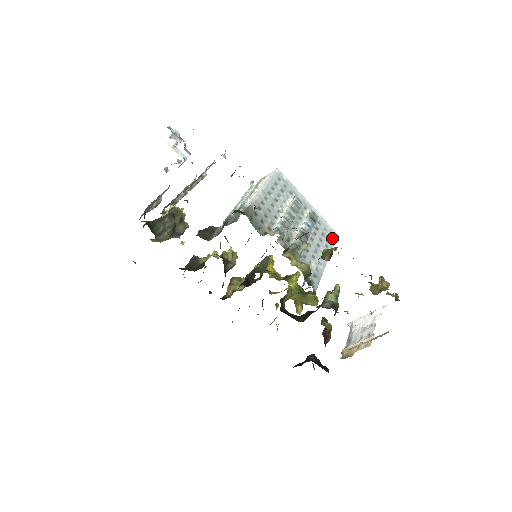
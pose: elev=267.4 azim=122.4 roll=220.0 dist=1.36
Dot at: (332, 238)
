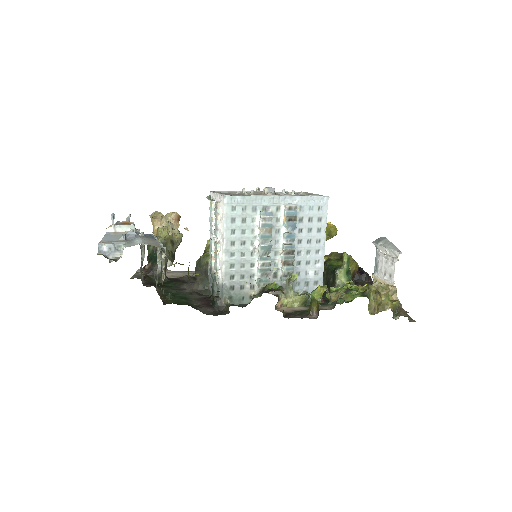
Dot at: (322, 211)
